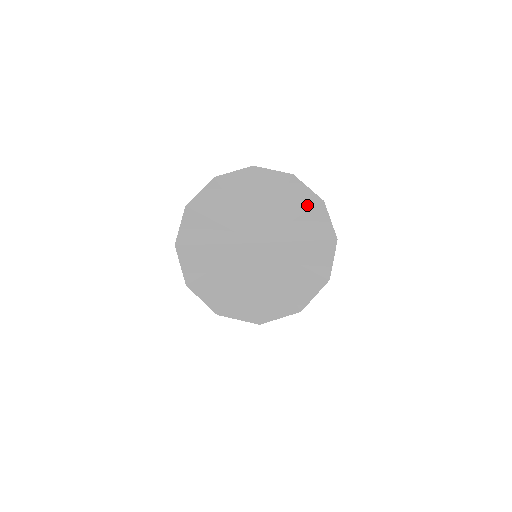
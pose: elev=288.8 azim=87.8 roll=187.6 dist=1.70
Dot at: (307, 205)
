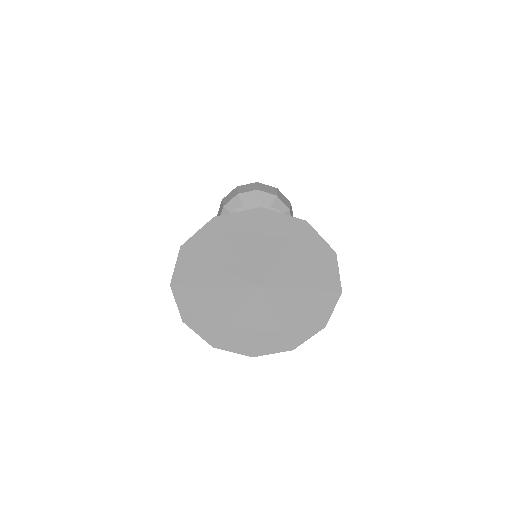
Dot at: (317, 255)
